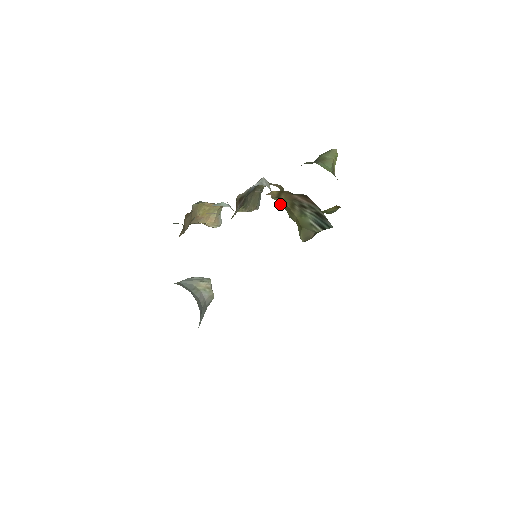
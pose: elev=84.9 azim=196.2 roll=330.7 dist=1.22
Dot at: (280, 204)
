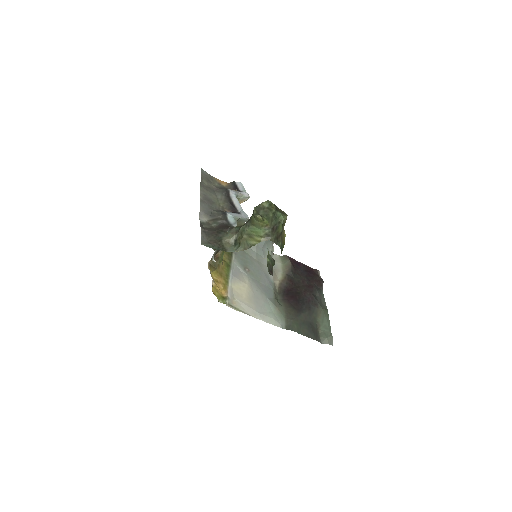
Dot at: occluded
